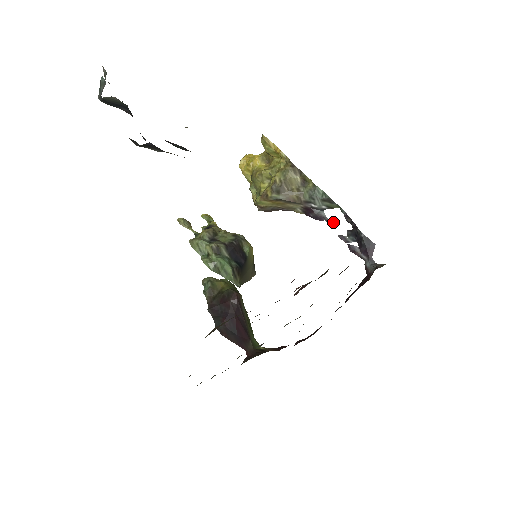
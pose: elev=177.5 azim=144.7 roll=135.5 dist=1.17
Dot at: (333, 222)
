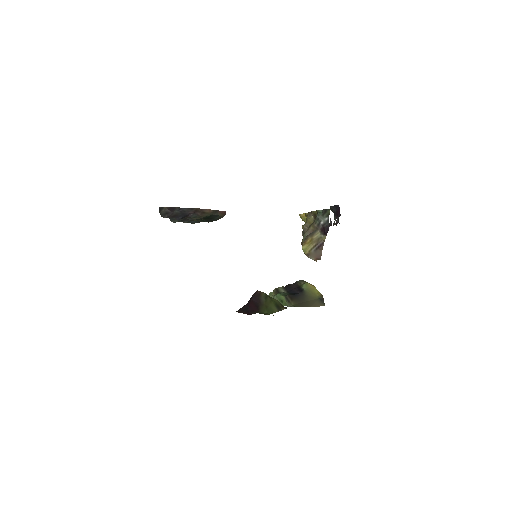
Dot at: (330, 221)
